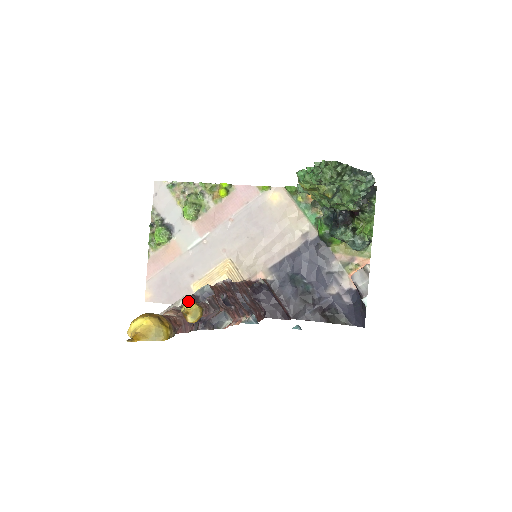
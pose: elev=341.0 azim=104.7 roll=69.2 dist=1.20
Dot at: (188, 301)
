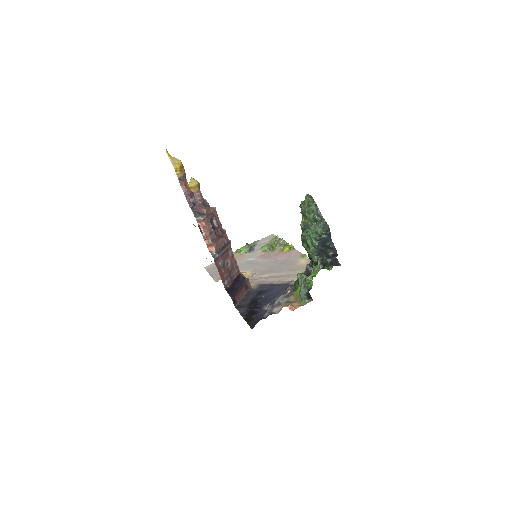
Dot at: occluded
